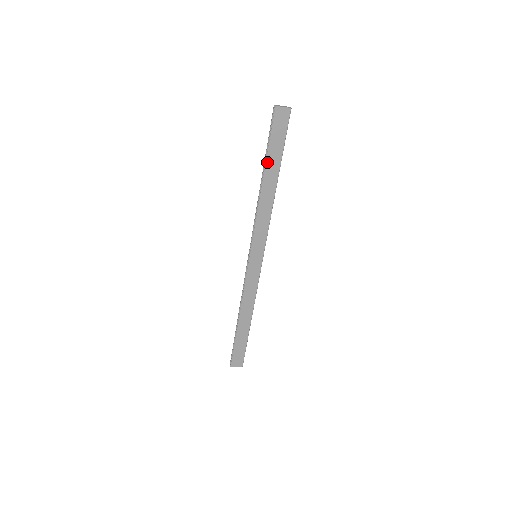
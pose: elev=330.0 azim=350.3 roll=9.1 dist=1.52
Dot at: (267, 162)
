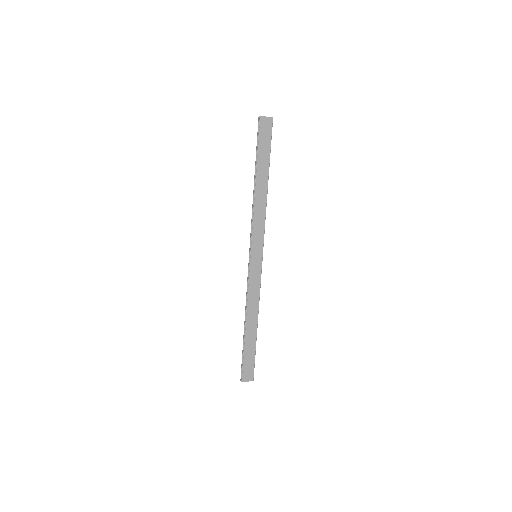
Dot at: (258, 165)
